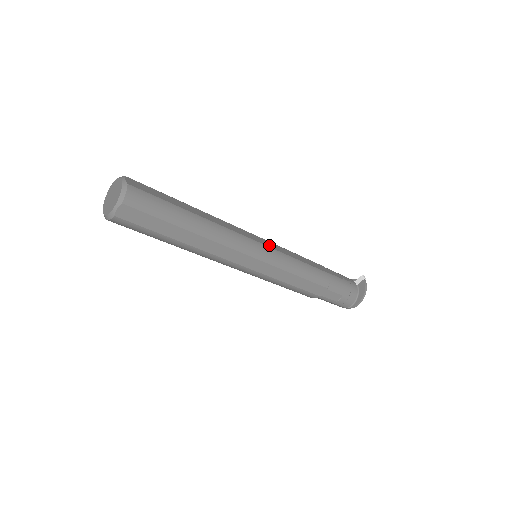
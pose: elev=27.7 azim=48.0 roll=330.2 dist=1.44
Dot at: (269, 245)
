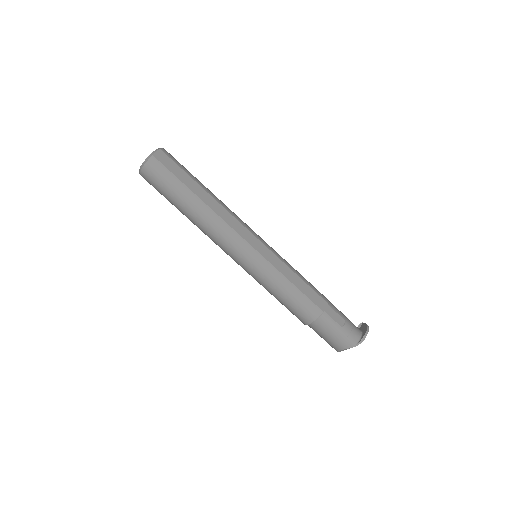
Dot at: occluded
